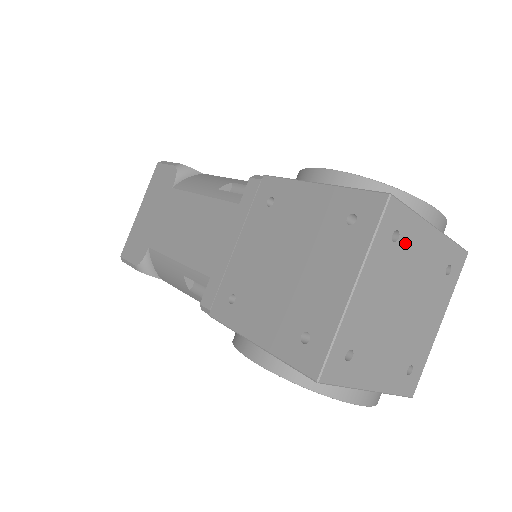
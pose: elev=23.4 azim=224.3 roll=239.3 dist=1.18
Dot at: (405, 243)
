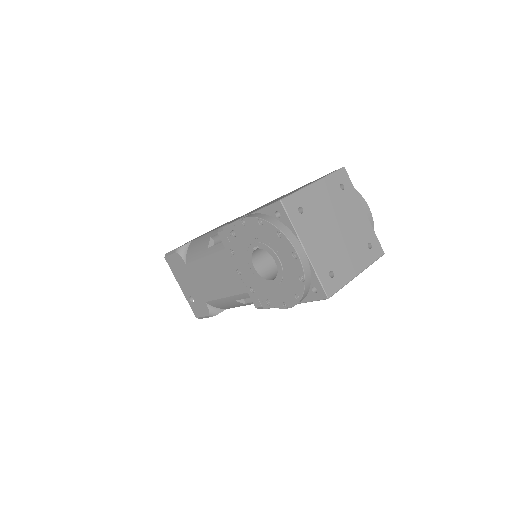
Dot at: (346, 197)
